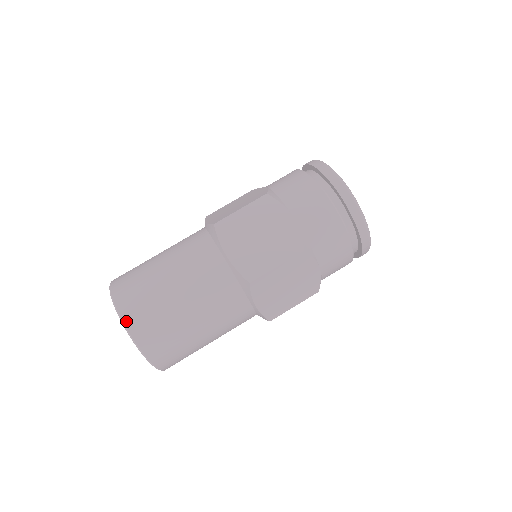
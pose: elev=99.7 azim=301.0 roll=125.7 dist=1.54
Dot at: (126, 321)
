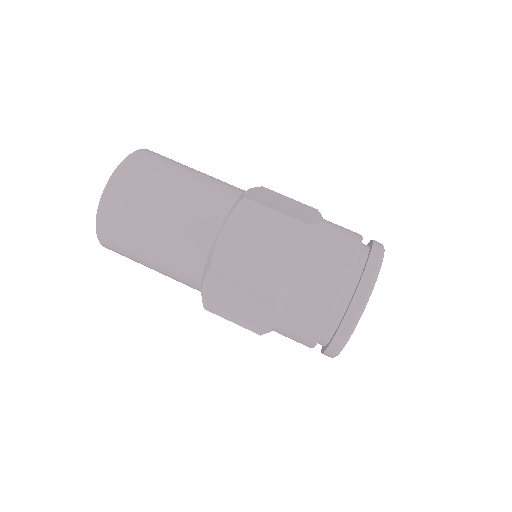
Dot at: (110, 185)
